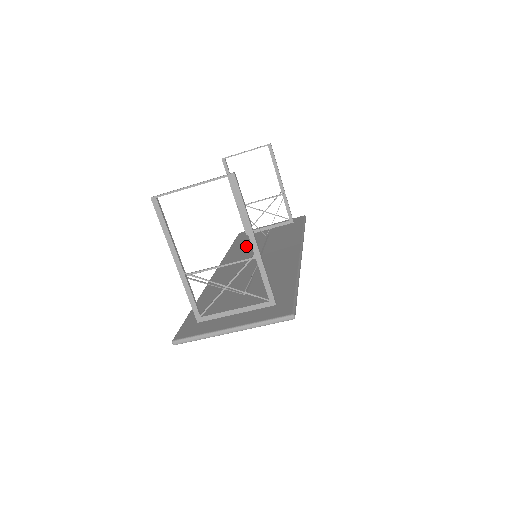
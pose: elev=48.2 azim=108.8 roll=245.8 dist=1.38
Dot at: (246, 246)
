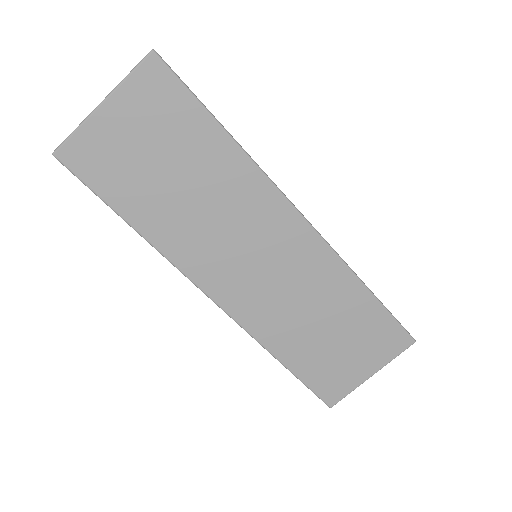
Dot at: (290, 331)
